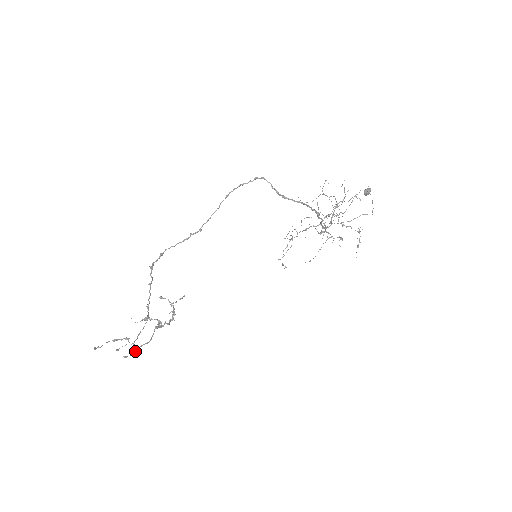
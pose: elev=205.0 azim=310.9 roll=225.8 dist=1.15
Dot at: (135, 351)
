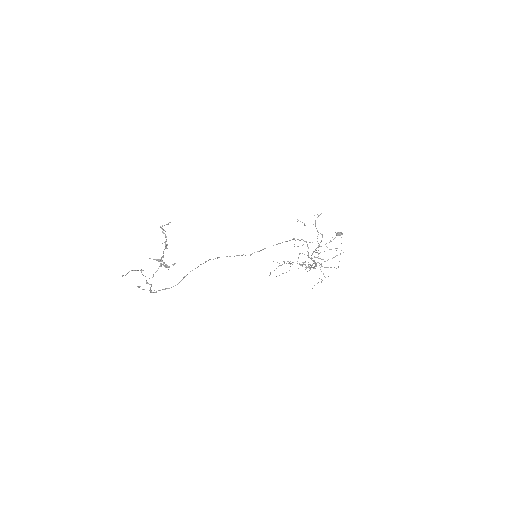
Dot at: (151, 291)
